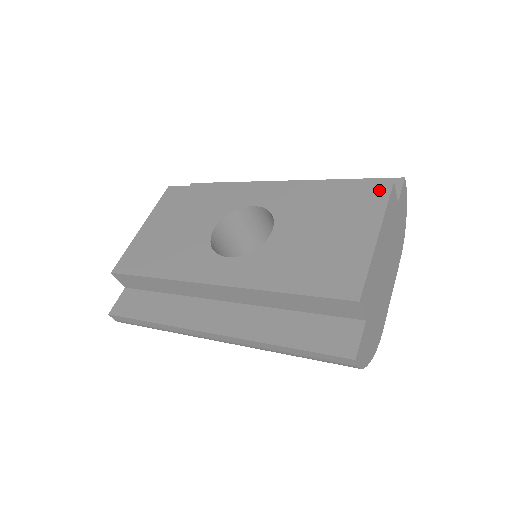
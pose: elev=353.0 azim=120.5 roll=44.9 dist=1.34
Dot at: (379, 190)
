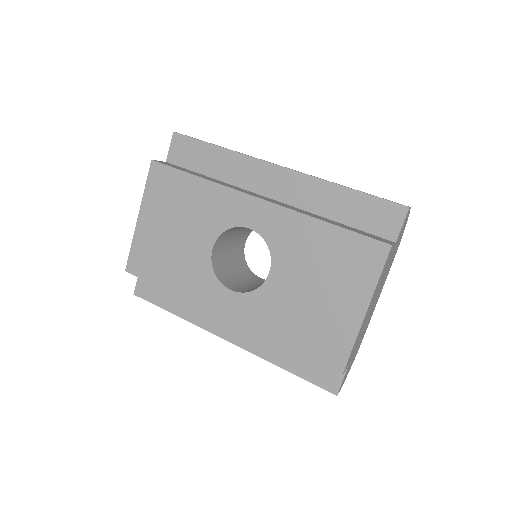
Dot at: (375, 253)
